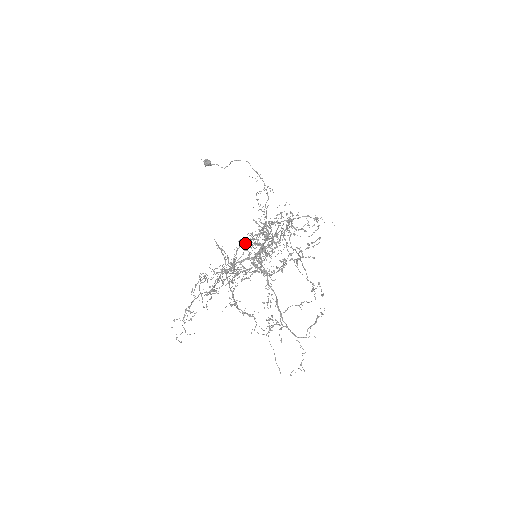
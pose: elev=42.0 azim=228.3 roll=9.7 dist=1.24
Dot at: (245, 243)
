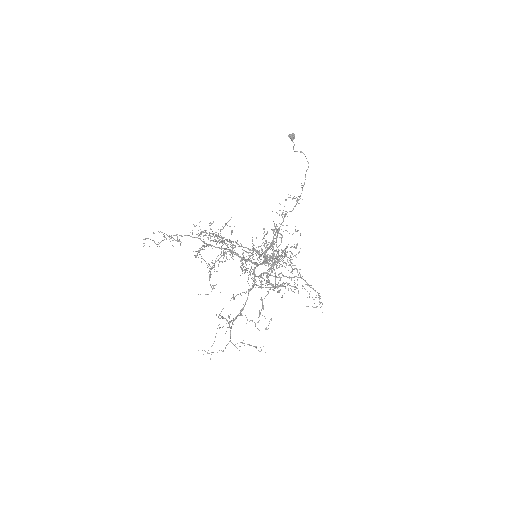
Dot at: (268, 257)
